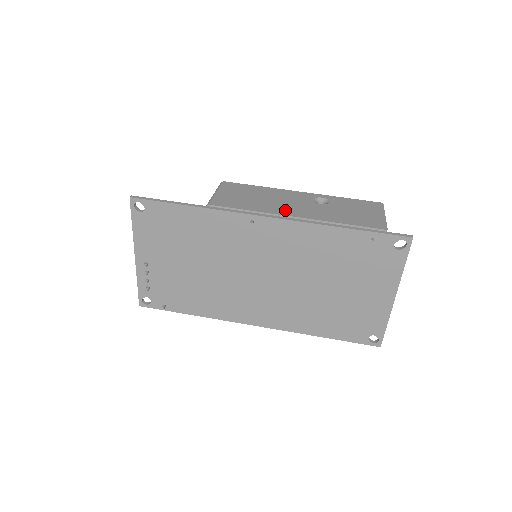
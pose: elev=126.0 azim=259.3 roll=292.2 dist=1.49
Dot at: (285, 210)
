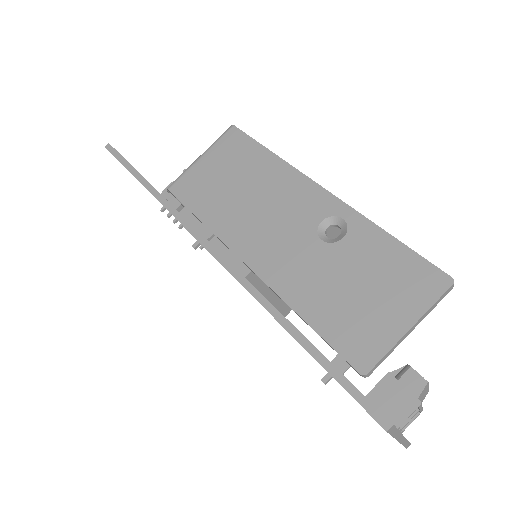
Dot at: (247, 239)
